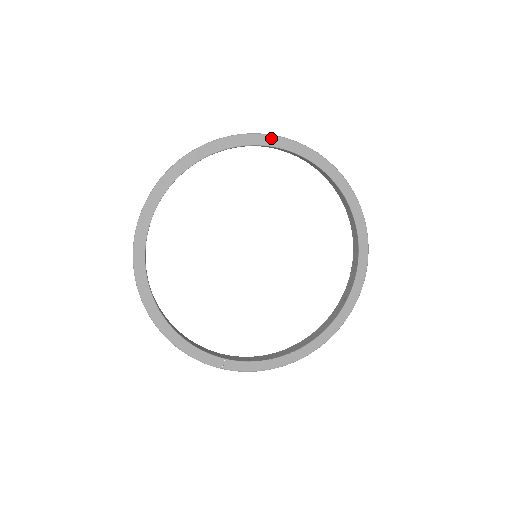
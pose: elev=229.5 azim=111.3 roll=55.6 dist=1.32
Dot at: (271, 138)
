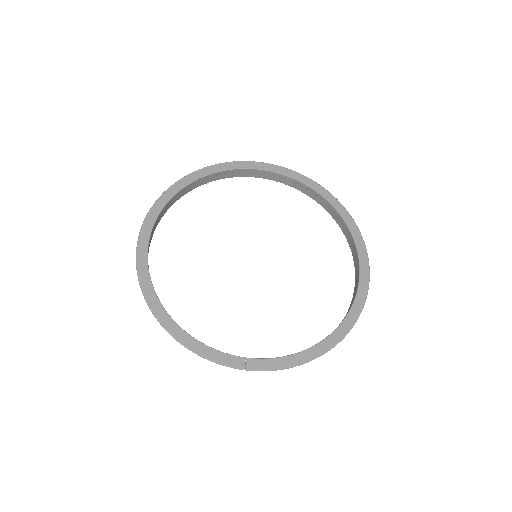
Dot at: (246, 163)
